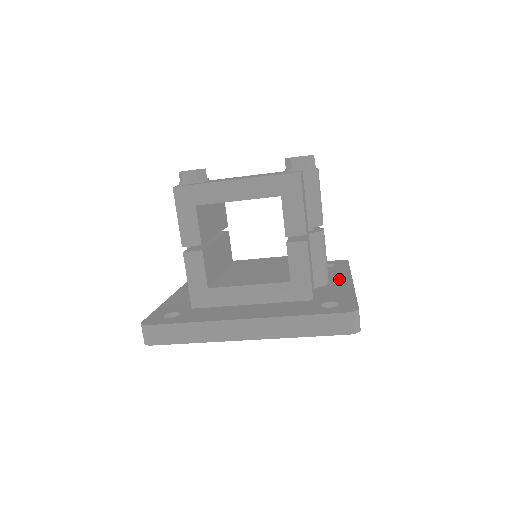
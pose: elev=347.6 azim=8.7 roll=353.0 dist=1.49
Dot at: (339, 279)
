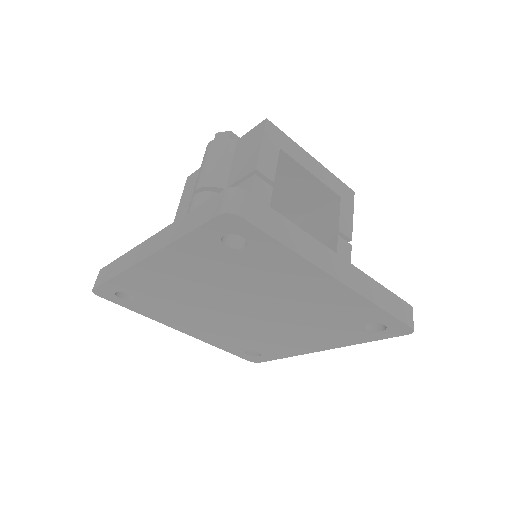
Dot at: occluded
